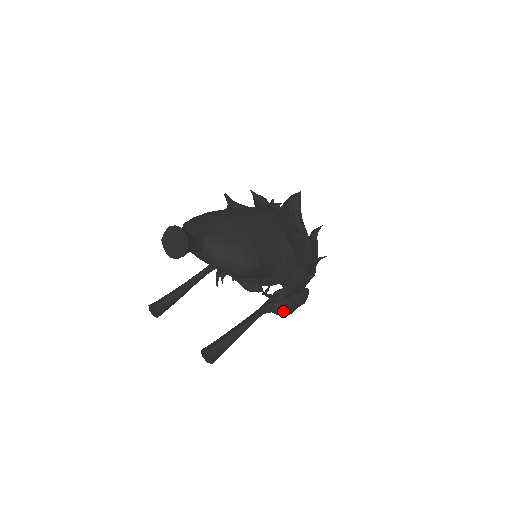
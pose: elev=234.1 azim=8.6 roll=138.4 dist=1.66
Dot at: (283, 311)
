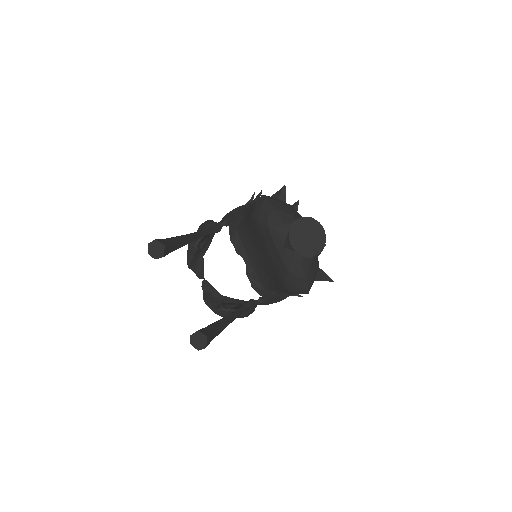
Dot at: occluded
